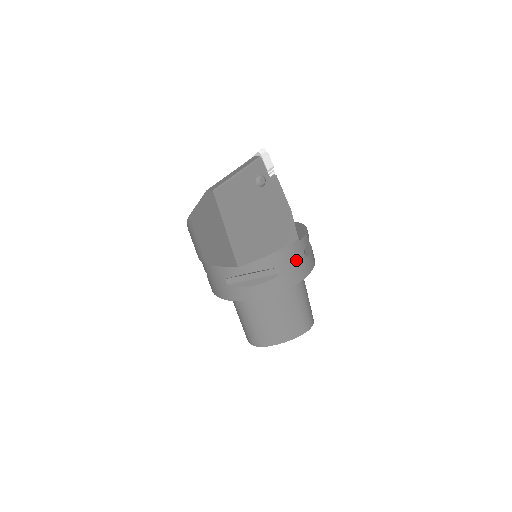
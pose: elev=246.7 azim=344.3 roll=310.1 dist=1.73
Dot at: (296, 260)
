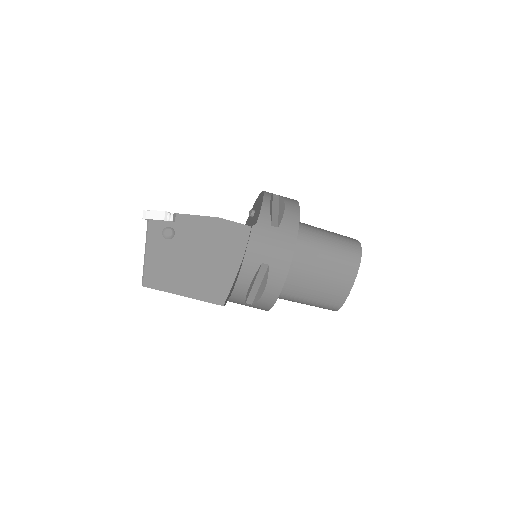
Dot at: (270, 241)
